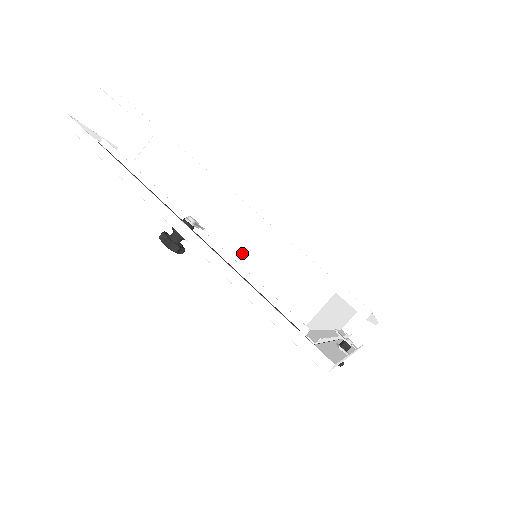
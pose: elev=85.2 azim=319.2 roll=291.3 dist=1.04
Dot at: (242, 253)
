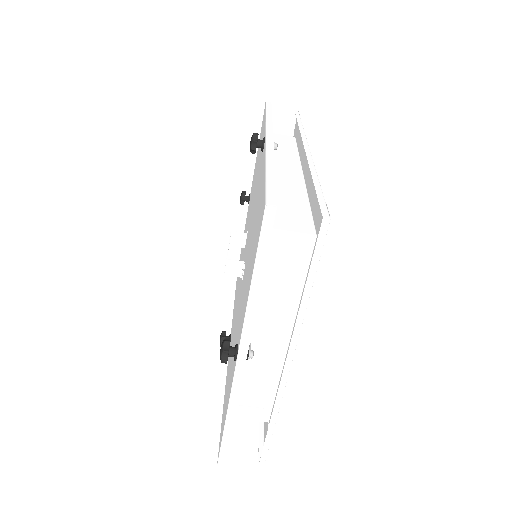
Dot at: (251, 368)
